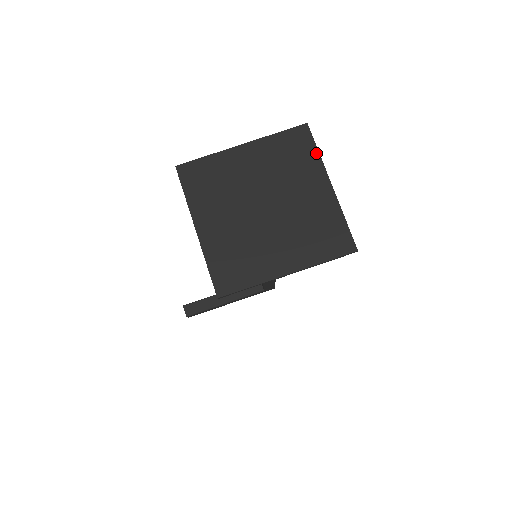
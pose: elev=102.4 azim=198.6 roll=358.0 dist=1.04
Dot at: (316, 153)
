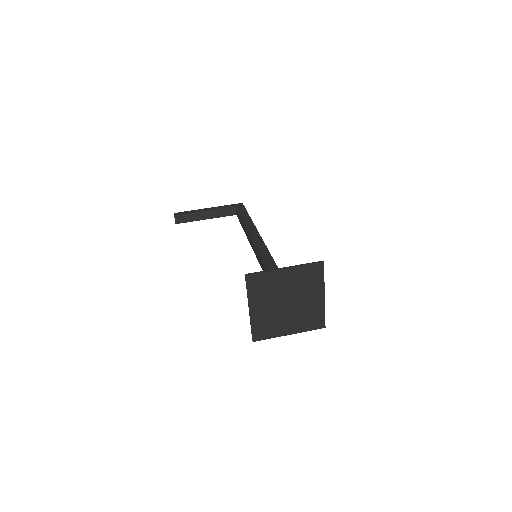
Dot at: (323, 279)
